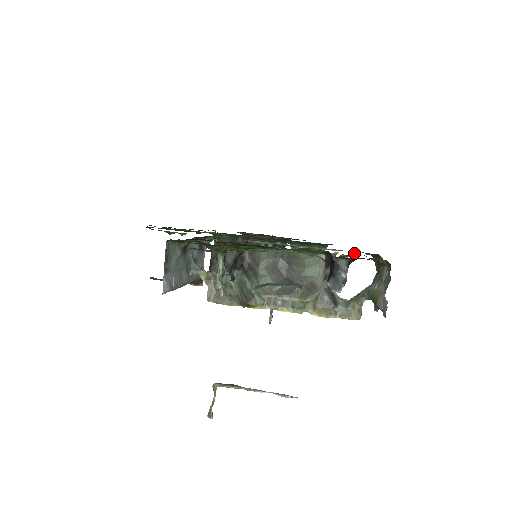
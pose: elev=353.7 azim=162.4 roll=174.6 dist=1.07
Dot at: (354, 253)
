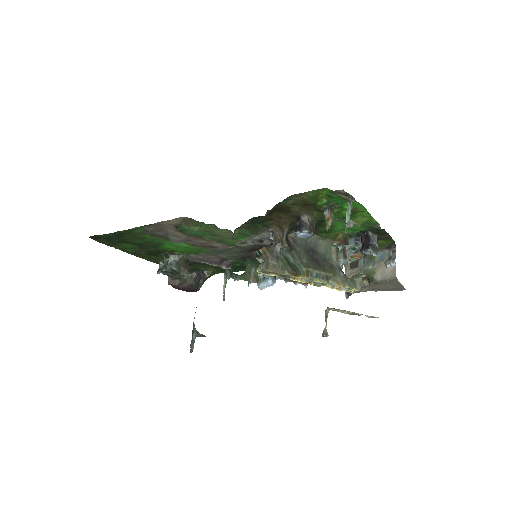
Dot at: occluded
